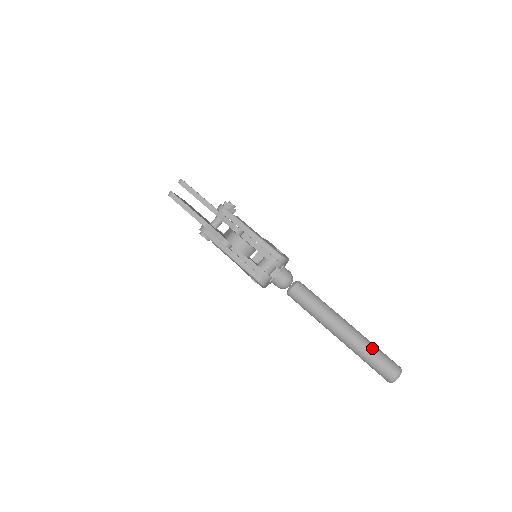
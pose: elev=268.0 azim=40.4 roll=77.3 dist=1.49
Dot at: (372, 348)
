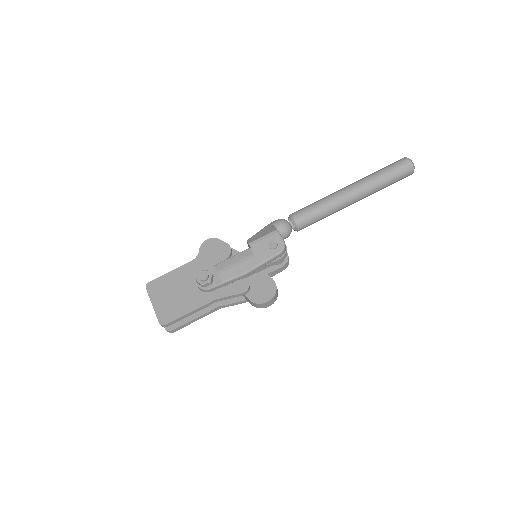
Dot at: (384, 182)
